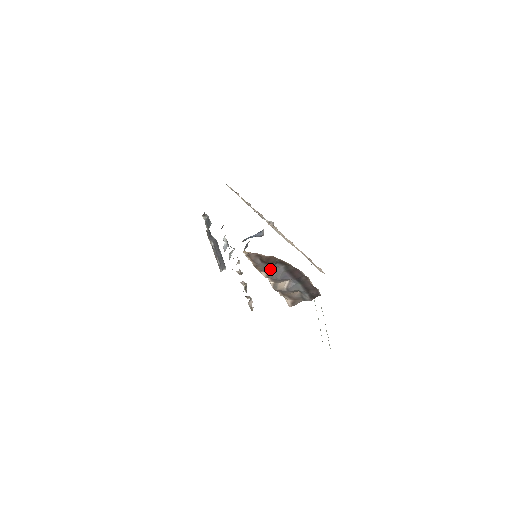
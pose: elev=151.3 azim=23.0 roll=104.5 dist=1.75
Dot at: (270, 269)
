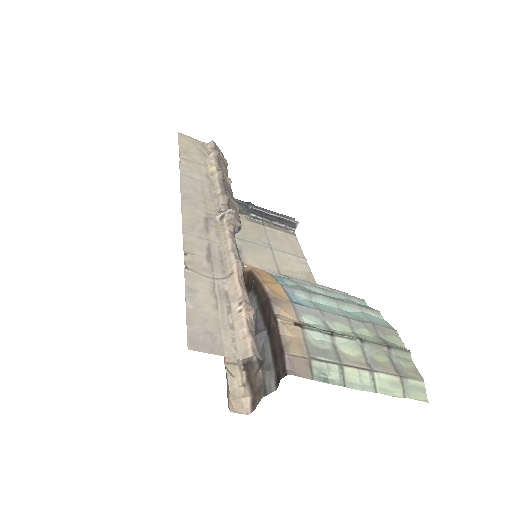
Dot at: occluded
